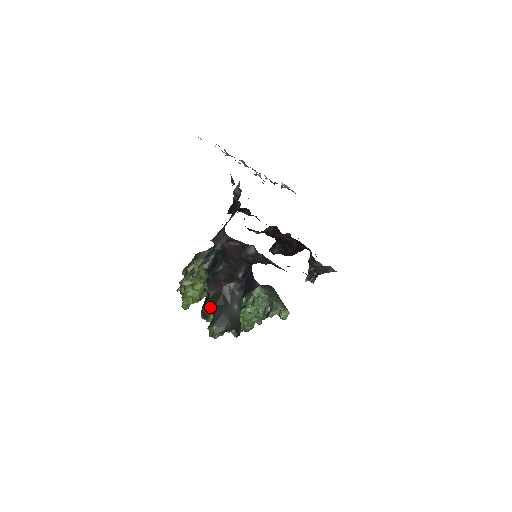
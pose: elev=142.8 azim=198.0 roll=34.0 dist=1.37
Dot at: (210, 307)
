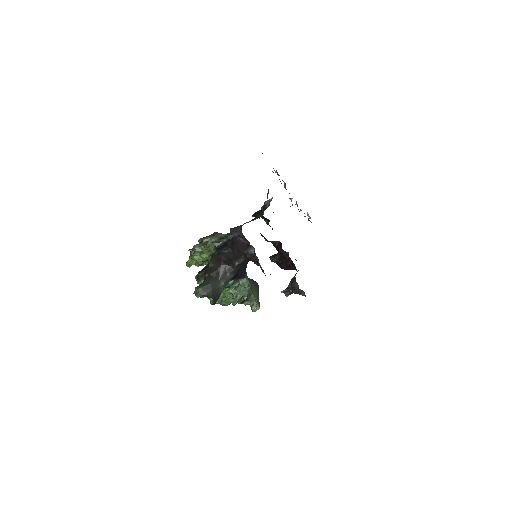
Dot at: (205, 274)
